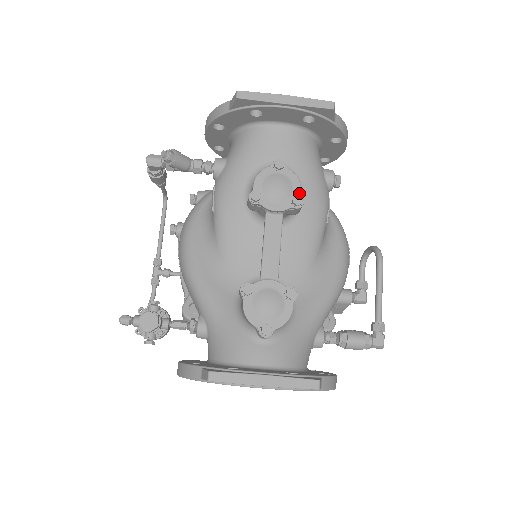
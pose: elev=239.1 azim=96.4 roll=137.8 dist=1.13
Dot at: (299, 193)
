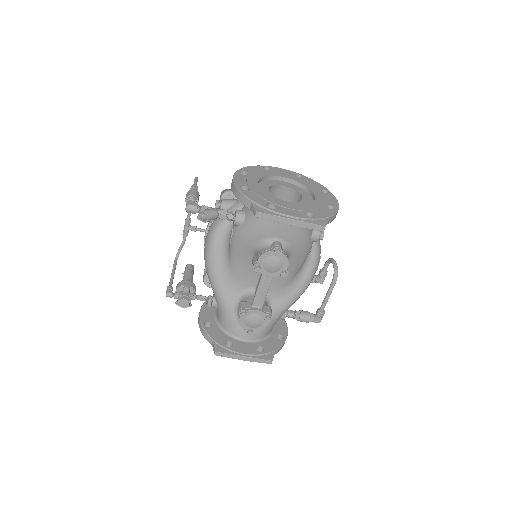
Dot at: (286, 269)
